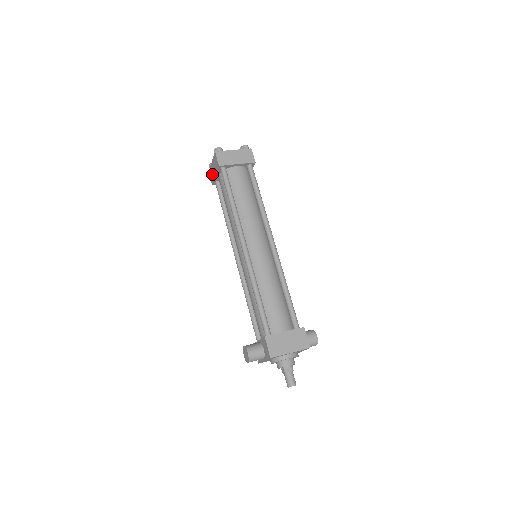
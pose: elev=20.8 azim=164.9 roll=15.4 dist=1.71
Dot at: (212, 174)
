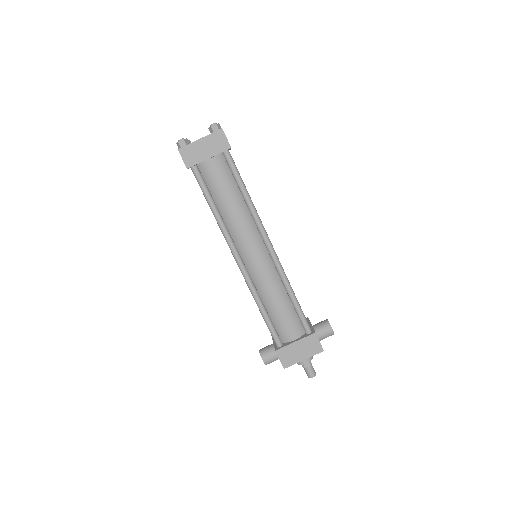
Dot at: occluded
